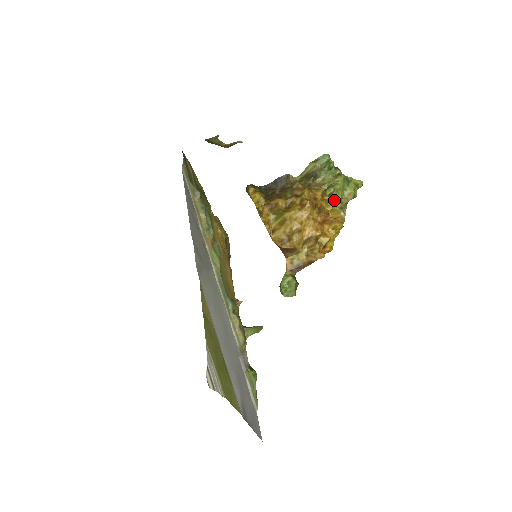
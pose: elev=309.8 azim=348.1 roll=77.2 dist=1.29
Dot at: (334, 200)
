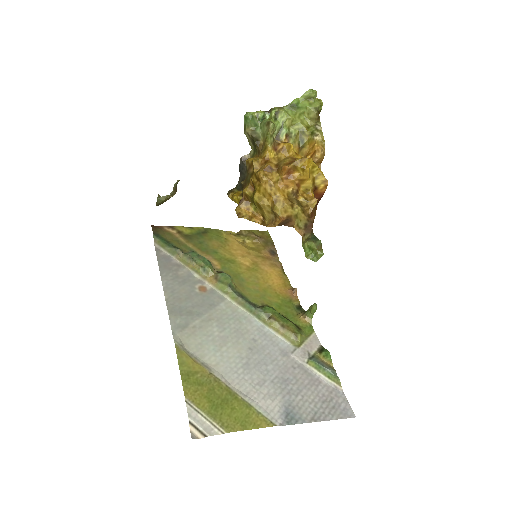
Dot at: (298, 134)
